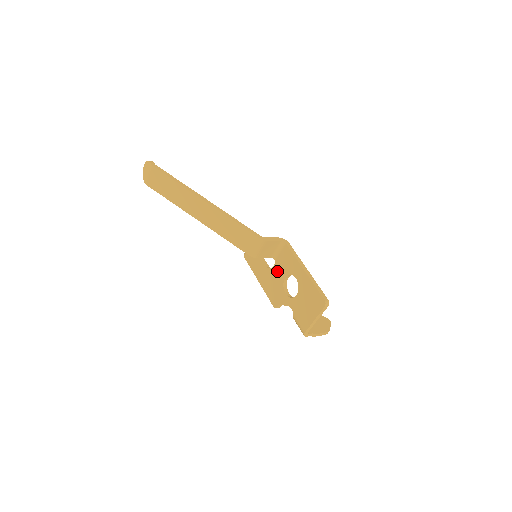
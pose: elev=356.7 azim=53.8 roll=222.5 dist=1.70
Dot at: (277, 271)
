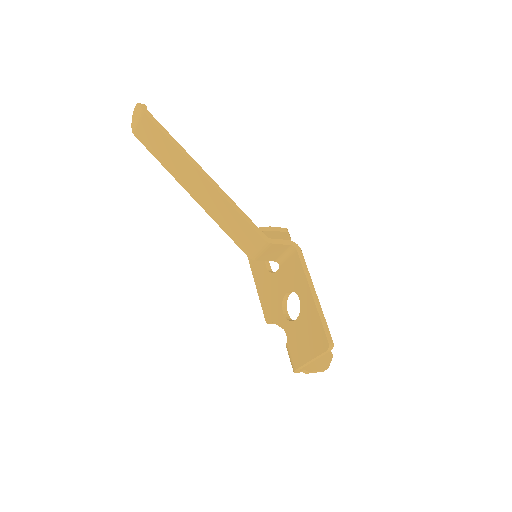
Dot at: (279, 280)
